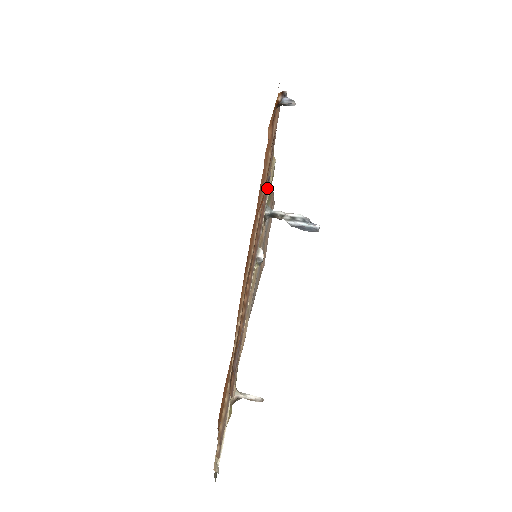
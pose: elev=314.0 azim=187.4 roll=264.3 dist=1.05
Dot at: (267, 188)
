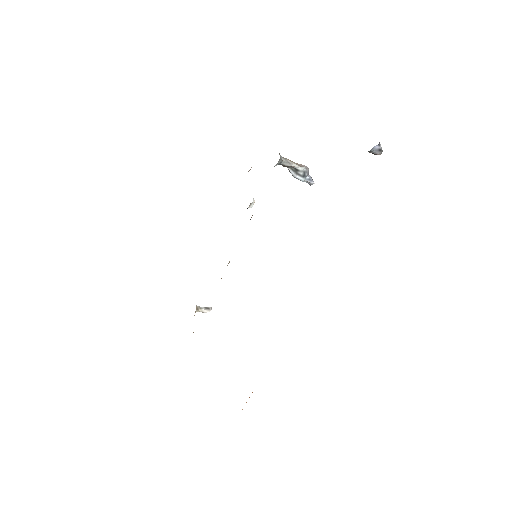
Dot at: occluded
